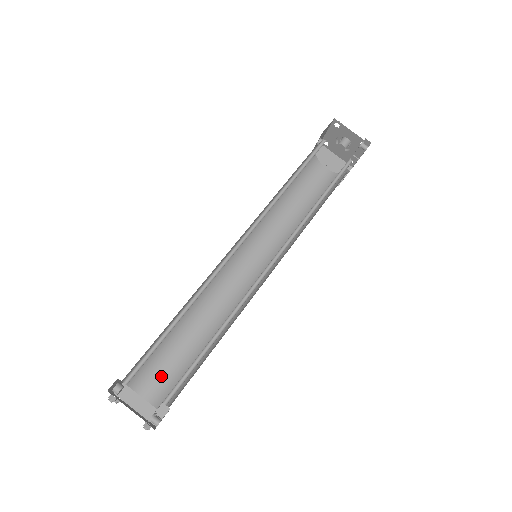
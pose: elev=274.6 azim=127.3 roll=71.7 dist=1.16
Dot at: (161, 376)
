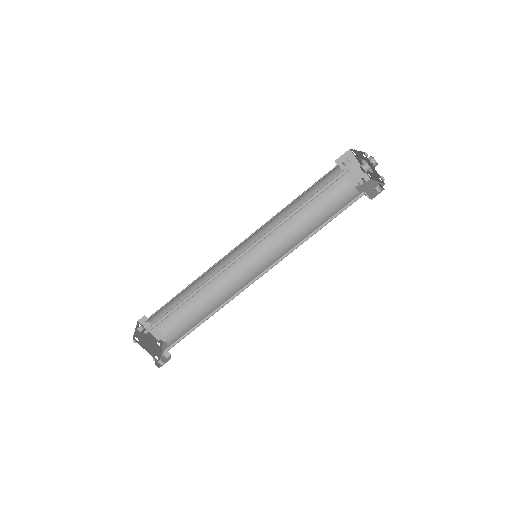
Dot at: (170, 317)
